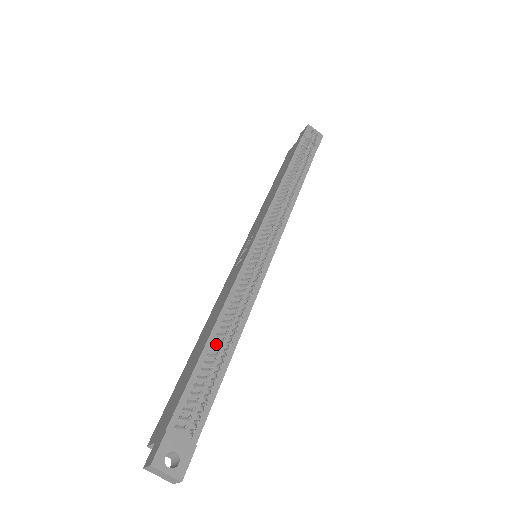
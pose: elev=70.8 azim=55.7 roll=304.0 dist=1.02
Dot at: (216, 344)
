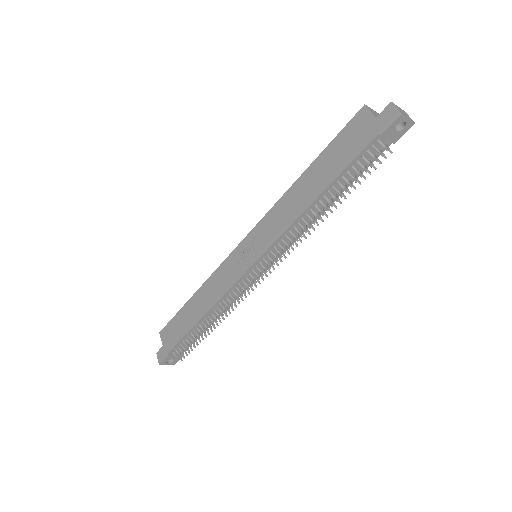
Dot at: (203, 322)
